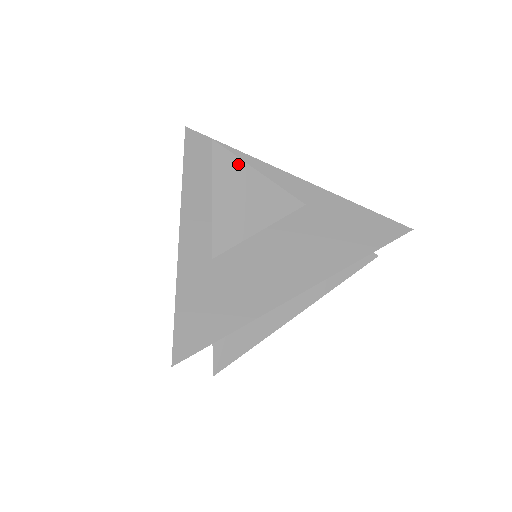
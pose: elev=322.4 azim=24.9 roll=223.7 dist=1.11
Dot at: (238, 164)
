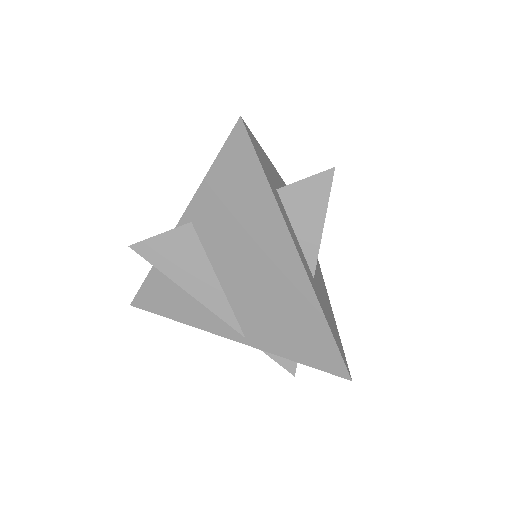
Dot at: occluded
